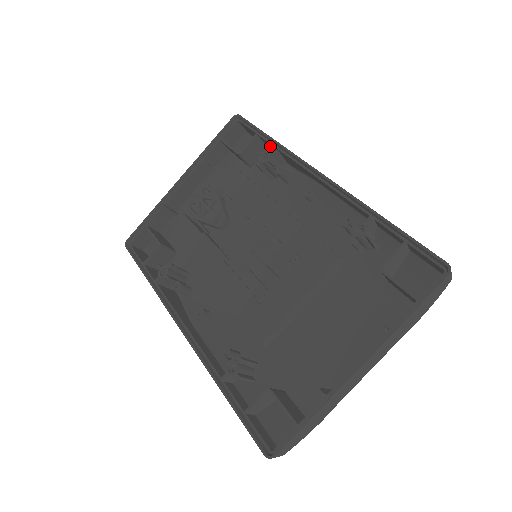
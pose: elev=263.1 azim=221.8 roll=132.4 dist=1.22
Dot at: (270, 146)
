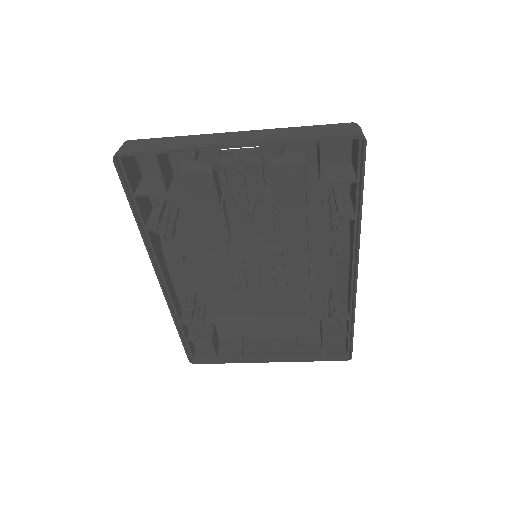
Dot at: (354, 192)
